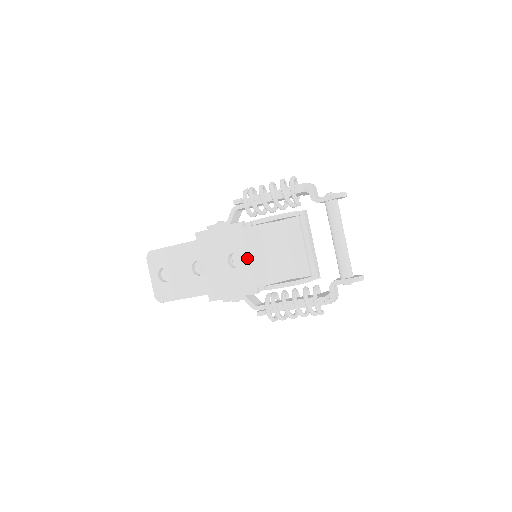
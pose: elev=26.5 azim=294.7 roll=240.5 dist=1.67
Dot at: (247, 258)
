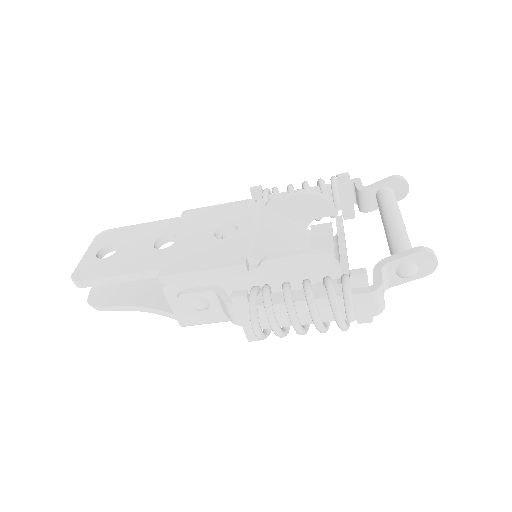
Dot at: (246, 228)
